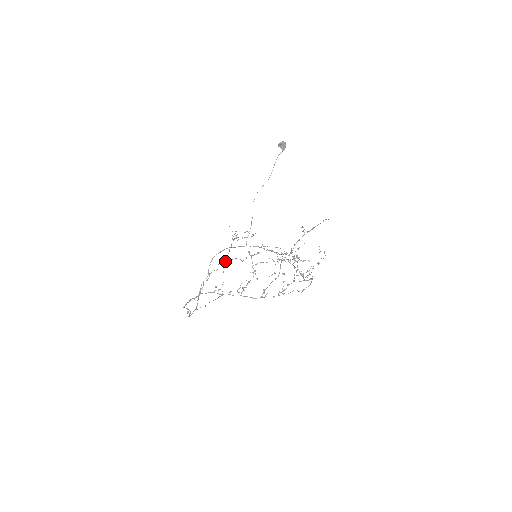
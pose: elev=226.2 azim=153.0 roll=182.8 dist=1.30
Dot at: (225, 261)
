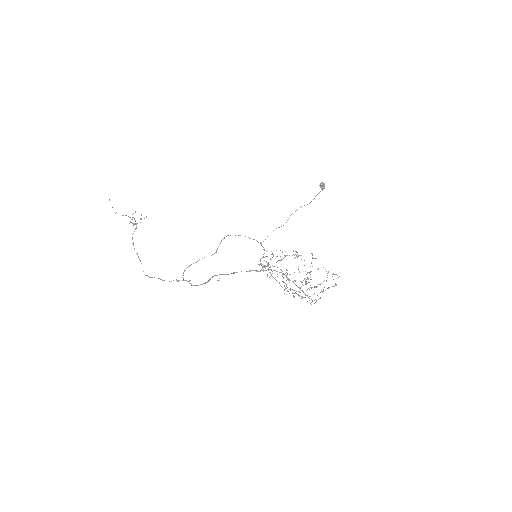
Dot at: (296, 251)
